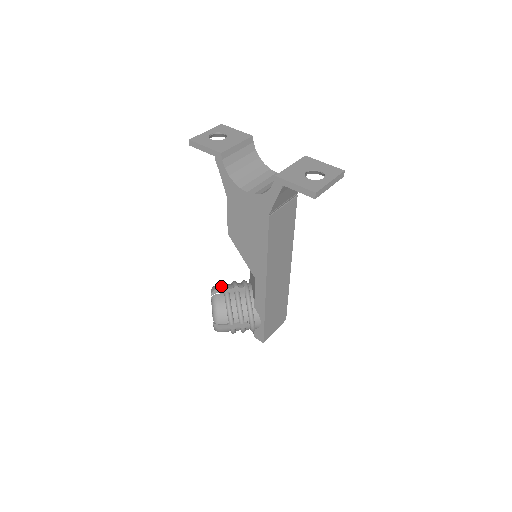
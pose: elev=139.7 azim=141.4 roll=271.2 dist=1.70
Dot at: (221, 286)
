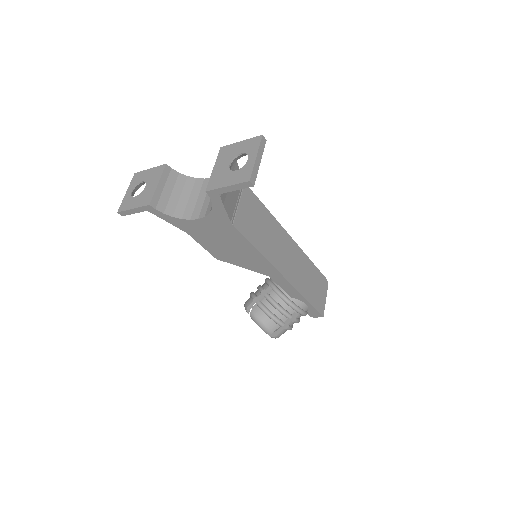
Dot at: (250, 299)
